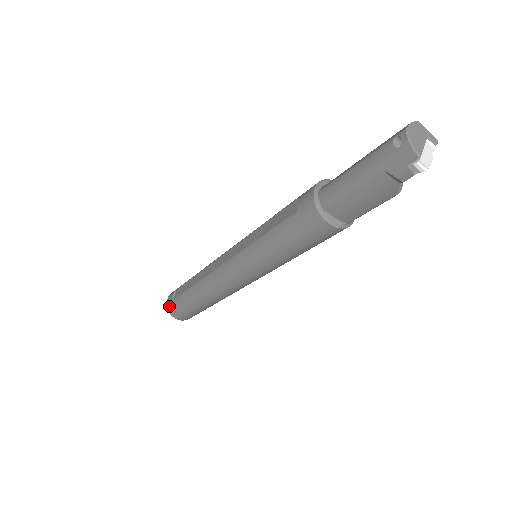
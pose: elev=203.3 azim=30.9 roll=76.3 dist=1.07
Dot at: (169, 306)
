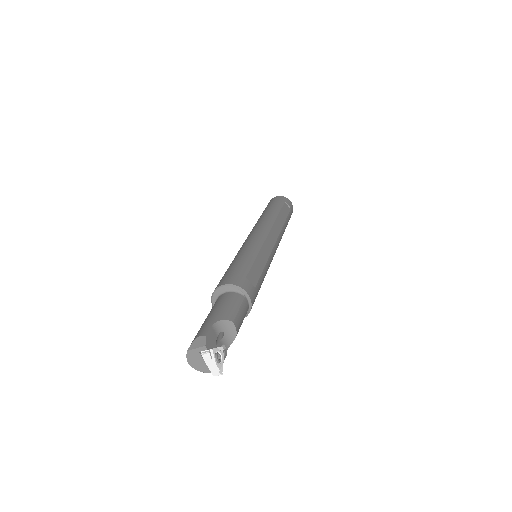
Dot at: occluded
